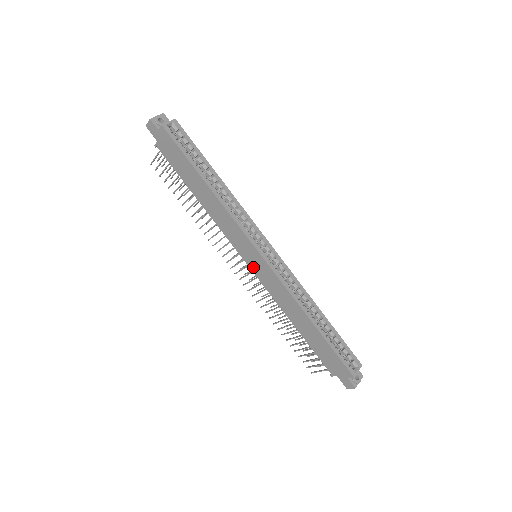
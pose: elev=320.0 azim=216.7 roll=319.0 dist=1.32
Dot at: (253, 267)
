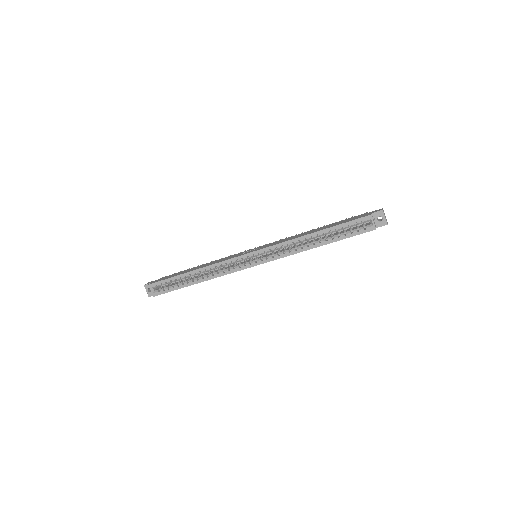
Dot at: occluded
